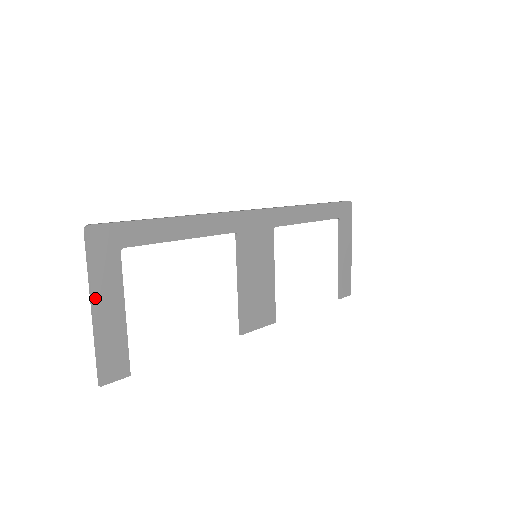
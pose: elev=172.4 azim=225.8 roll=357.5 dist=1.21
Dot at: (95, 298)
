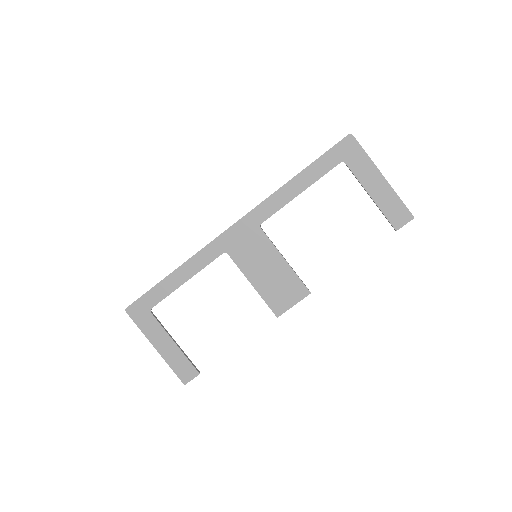
Dot at: (152, 342)
